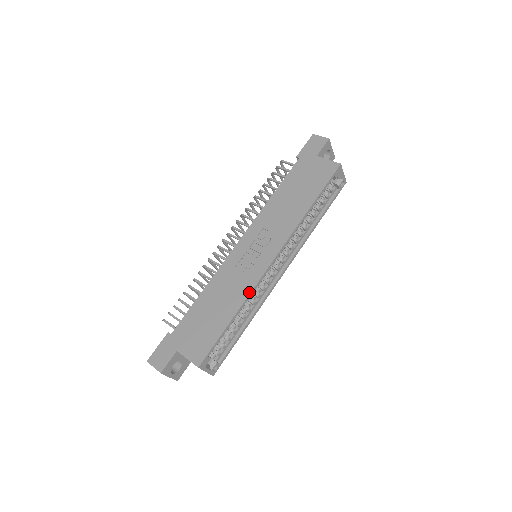
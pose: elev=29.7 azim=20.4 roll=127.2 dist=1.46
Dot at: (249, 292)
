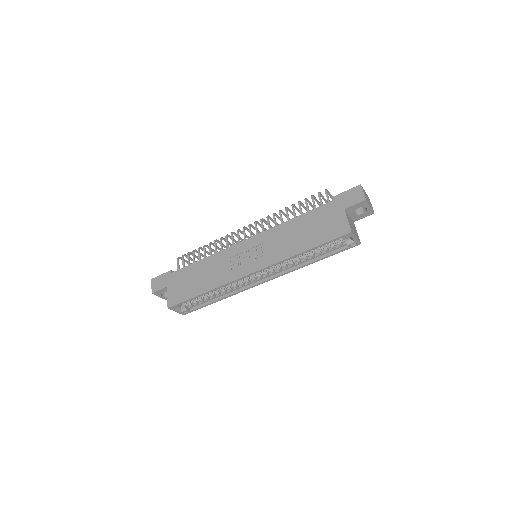
Dot at: (222, 284)
